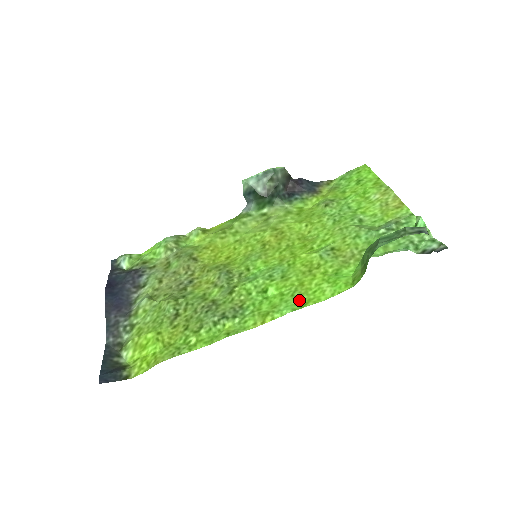
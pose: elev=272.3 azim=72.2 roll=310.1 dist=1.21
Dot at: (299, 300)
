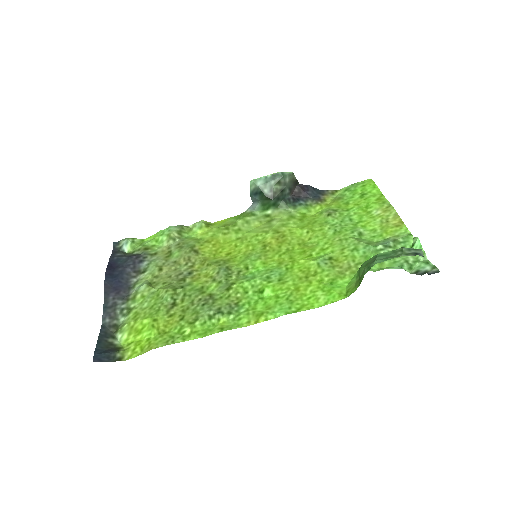
Dot at: (293, 304)
